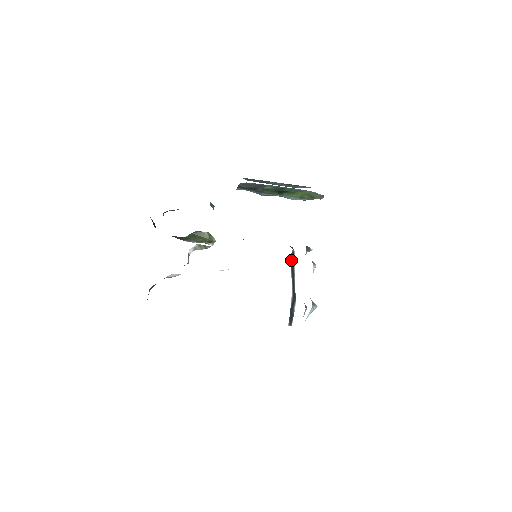
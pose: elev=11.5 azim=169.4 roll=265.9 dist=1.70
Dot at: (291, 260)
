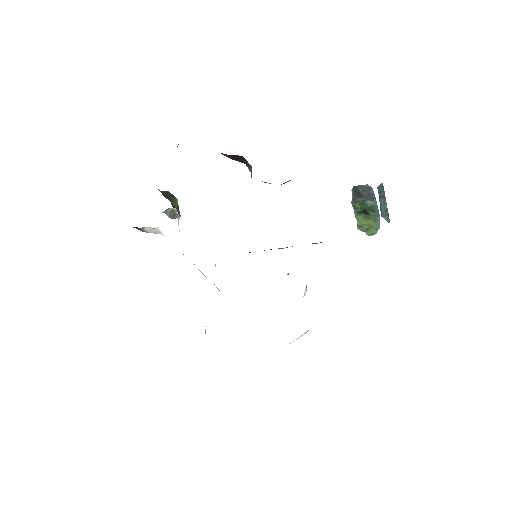
Dot at: occluded
